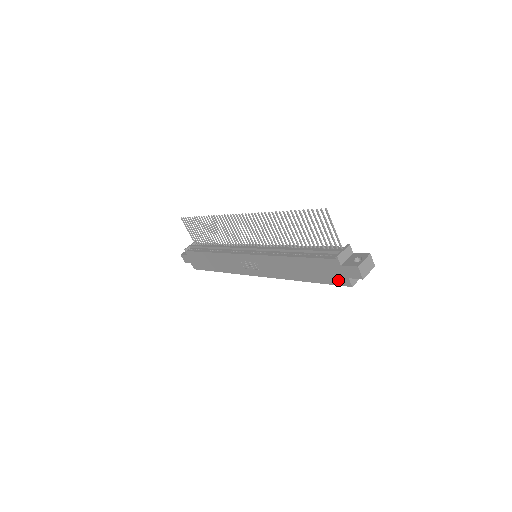
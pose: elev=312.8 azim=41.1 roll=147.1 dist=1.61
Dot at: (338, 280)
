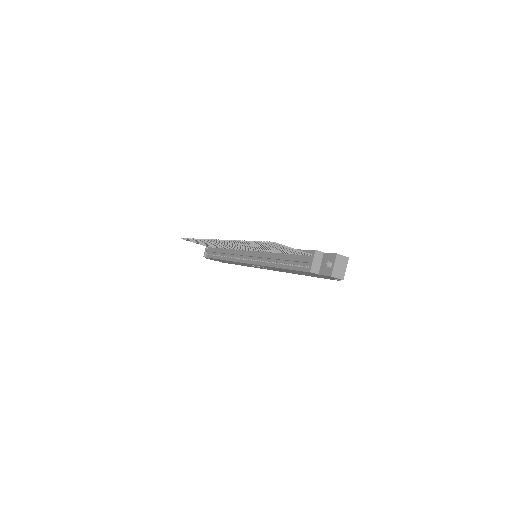
Dot at: (326, 278)
